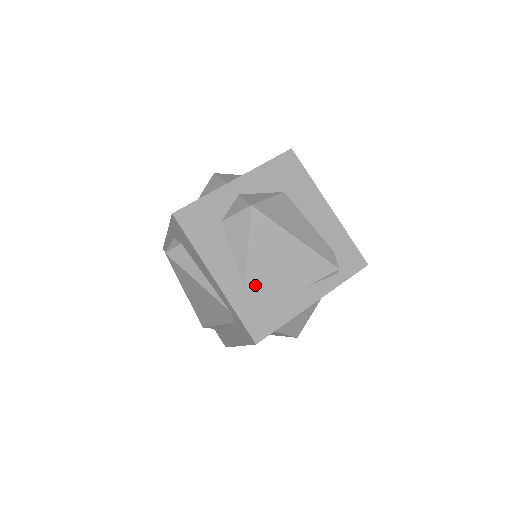
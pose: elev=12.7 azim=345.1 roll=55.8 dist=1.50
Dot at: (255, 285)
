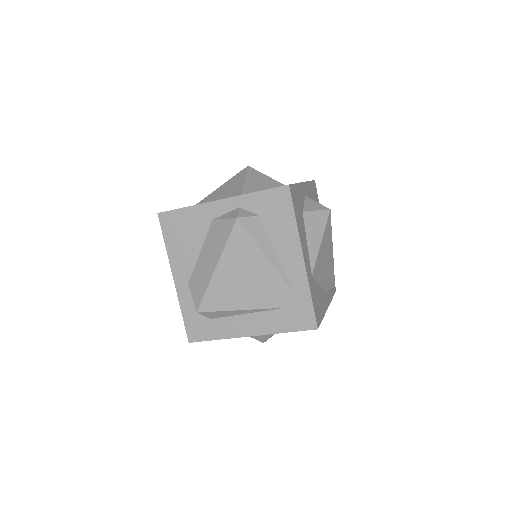
Dot at: (315, 277)
